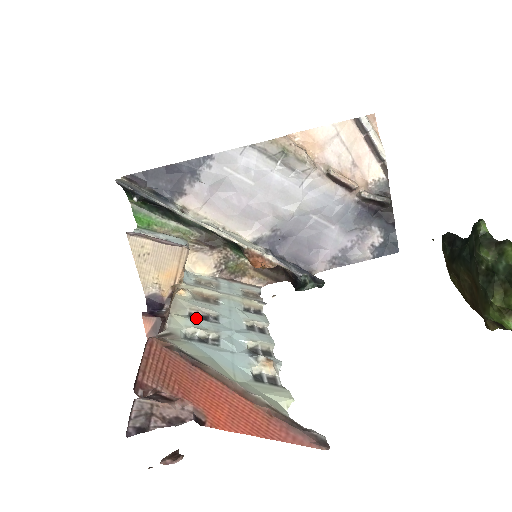
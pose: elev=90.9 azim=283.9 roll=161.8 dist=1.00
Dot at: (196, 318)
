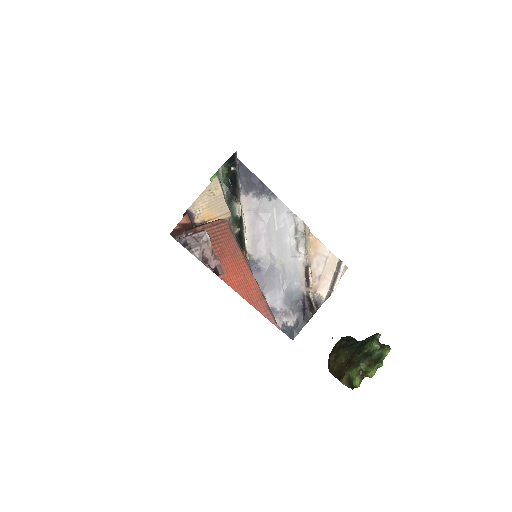
Dot at: occluded
